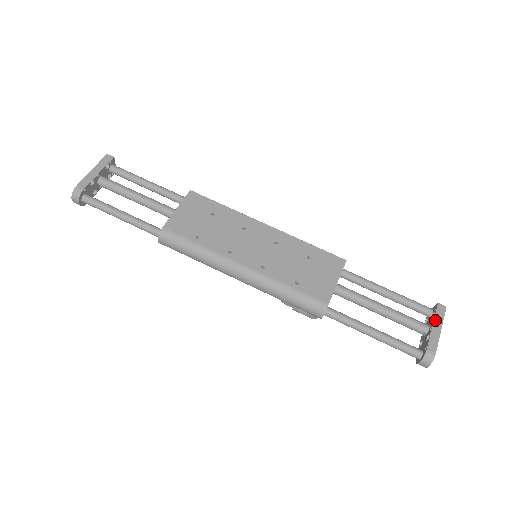
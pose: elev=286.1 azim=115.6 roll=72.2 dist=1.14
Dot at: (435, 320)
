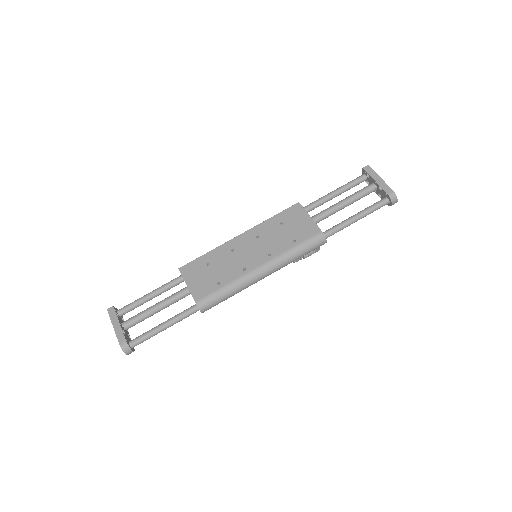
Dot at: (372, 177)
